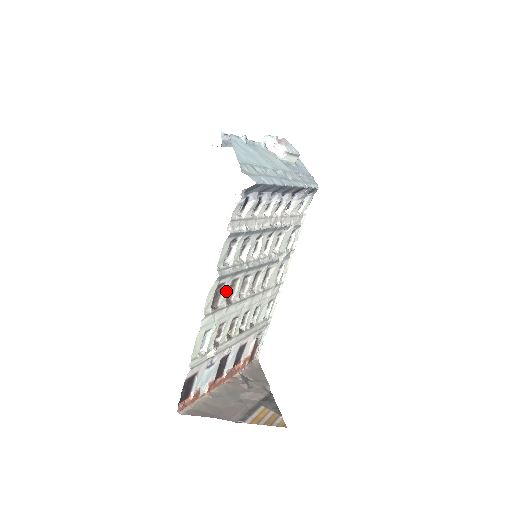
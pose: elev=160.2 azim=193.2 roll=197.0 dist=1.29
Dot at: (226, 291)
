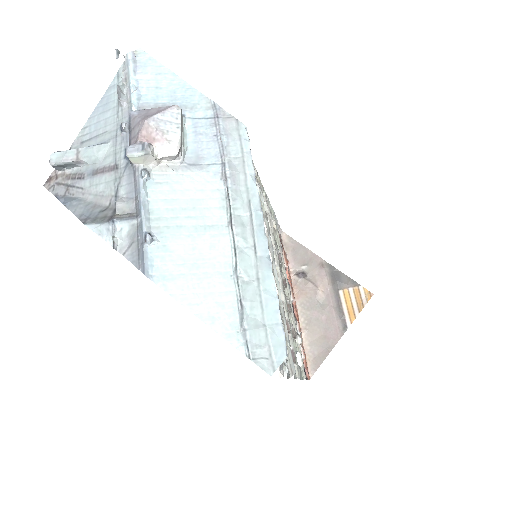
Dot at: occluded
